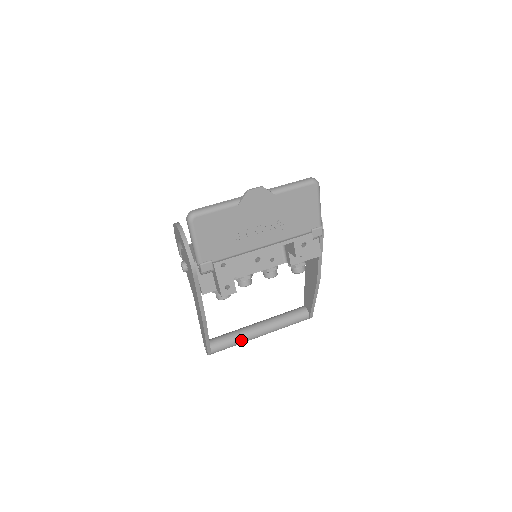
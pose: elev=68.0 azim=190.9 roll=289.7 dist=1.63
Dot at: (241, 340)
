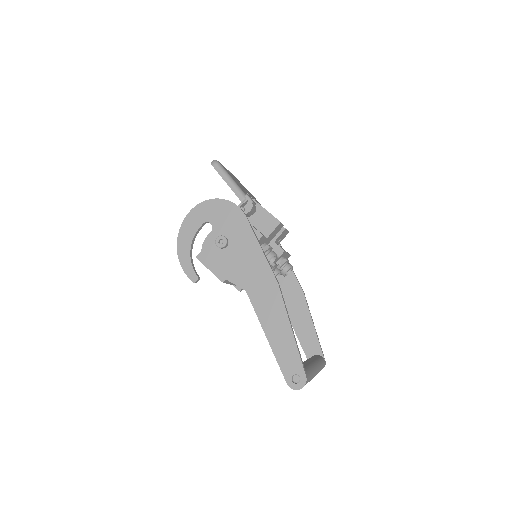
Dot at: (310, 366)
